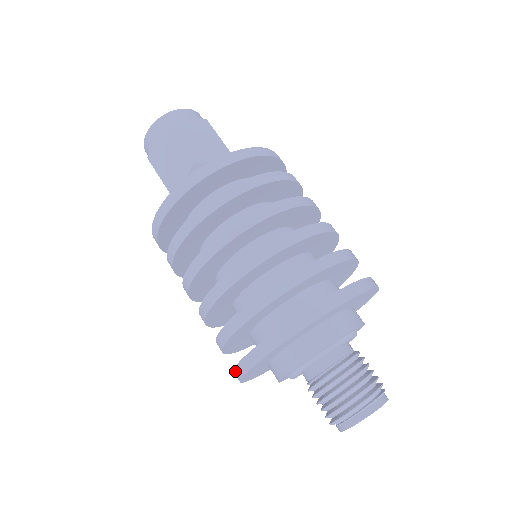
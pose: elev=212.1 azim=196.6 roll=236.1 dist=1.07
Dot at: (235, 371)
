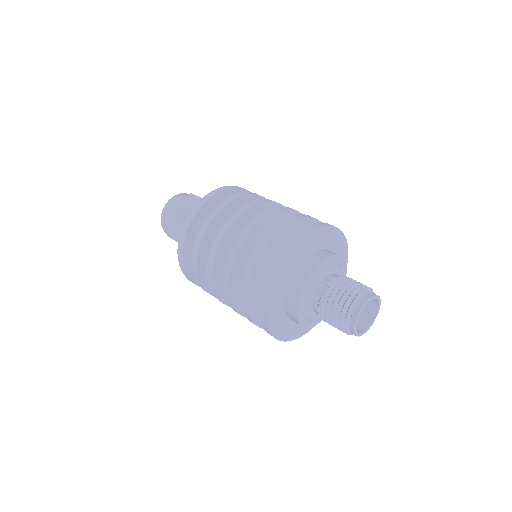
Dot at: (268, 275)
